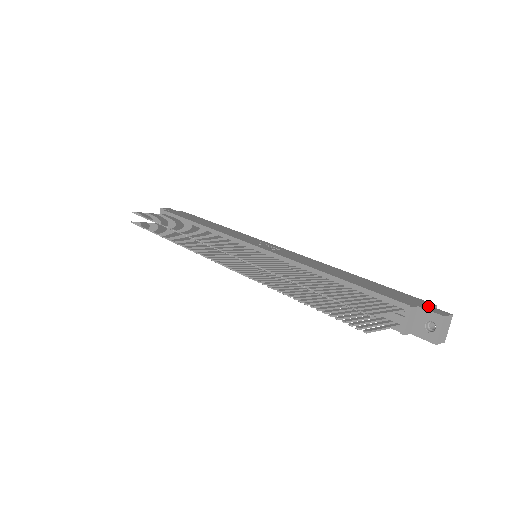
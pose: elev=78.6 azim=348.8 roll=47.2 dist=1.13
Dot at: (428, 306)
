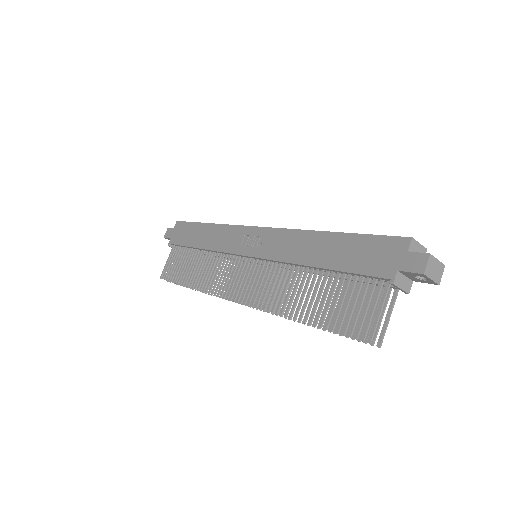
Dot at: (405, 256)
